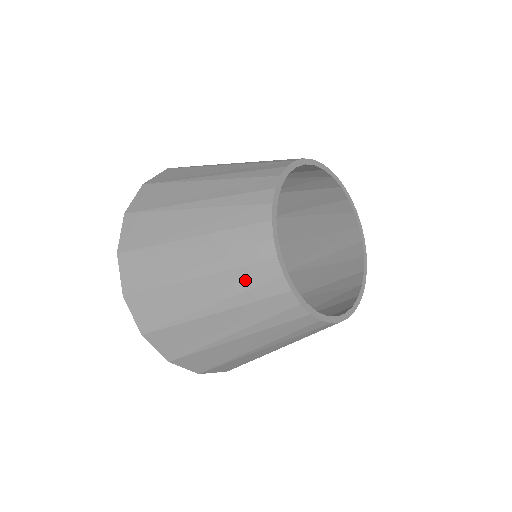
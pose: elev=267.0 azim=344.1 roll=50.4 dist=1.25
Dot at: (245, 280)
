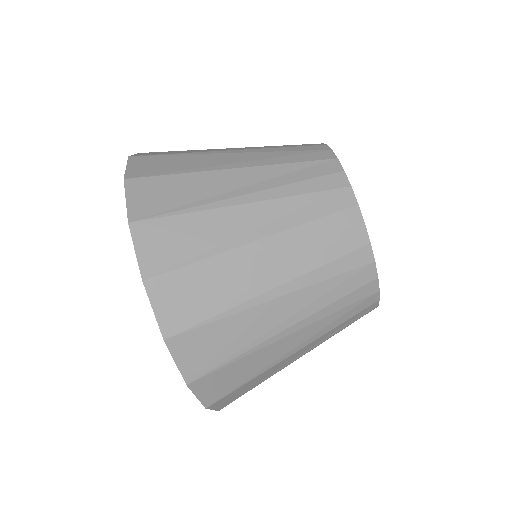
Dot at: (299, 173)
